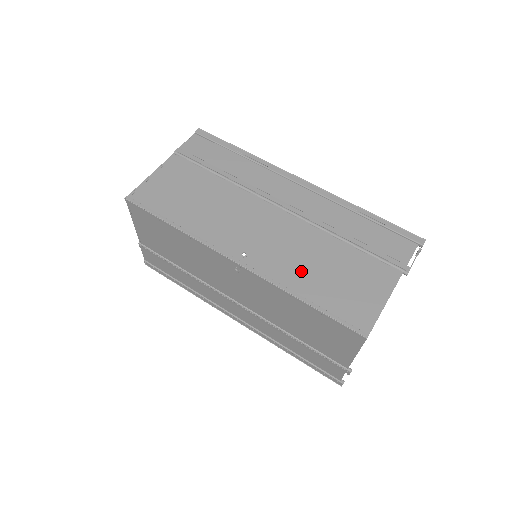
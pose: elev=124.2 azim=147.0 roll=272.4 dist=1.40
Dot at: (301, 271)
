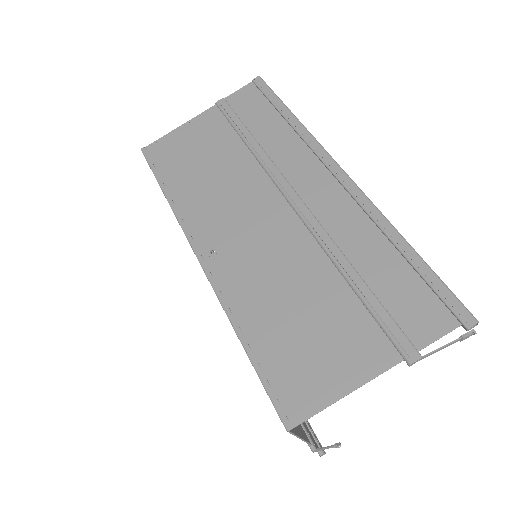
Dot at: (263, 299)
